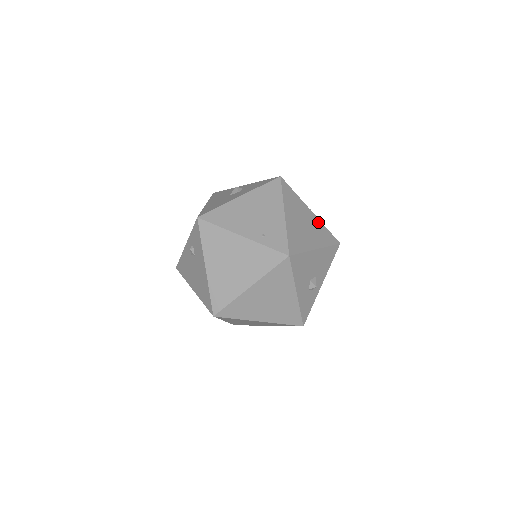
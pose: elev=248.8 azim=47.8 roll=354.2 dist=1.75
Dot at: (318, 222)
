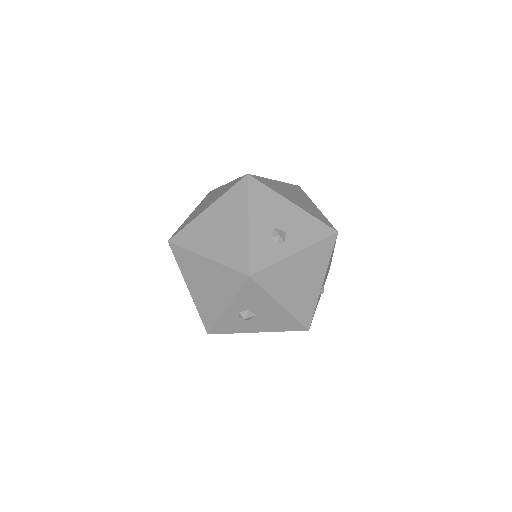
Dot at: (318, 212)
